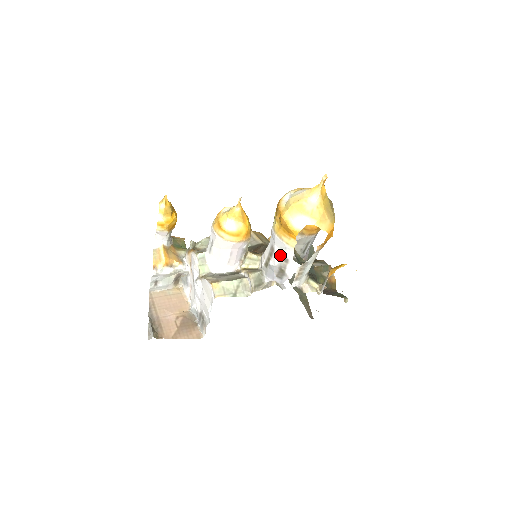
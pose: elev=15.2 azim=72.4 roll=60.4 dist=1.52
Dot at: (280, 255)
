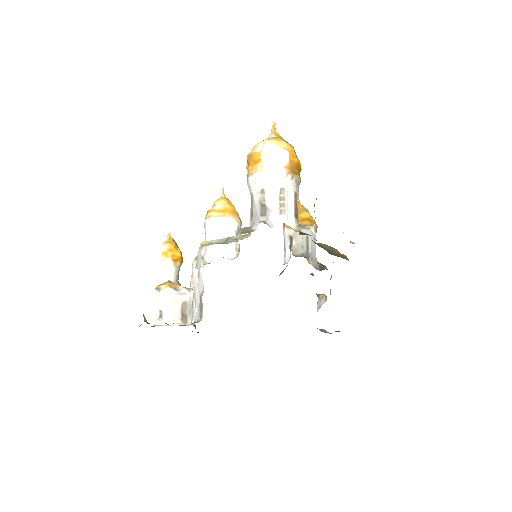
Dot at: (256, 191)
